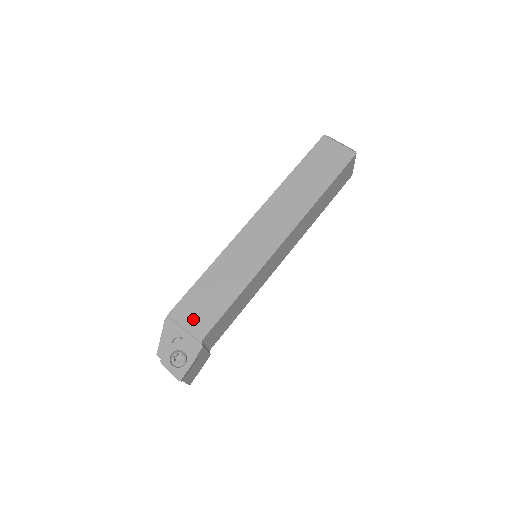
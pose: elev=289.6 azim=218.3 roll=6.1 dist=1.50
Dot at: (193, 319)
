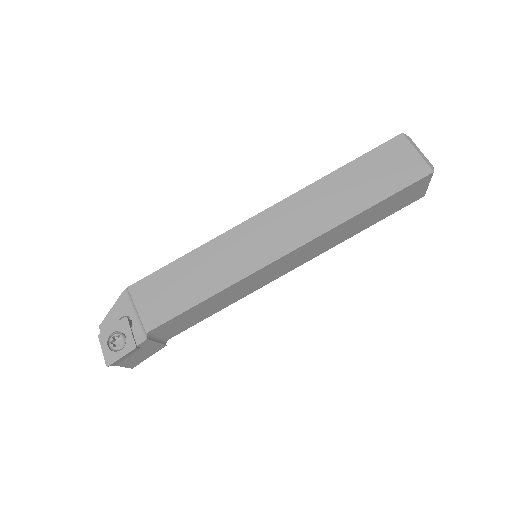
Dot at: (150, 304)
